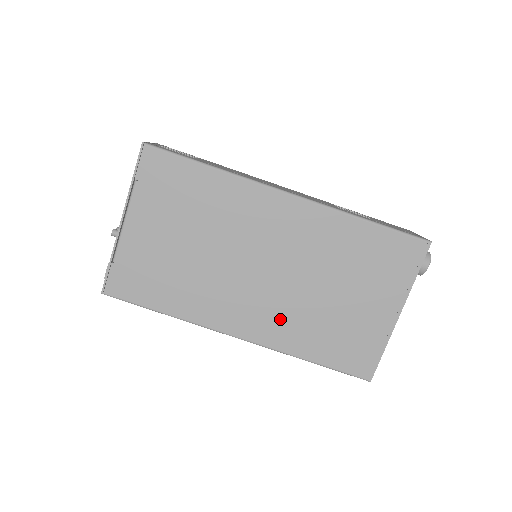
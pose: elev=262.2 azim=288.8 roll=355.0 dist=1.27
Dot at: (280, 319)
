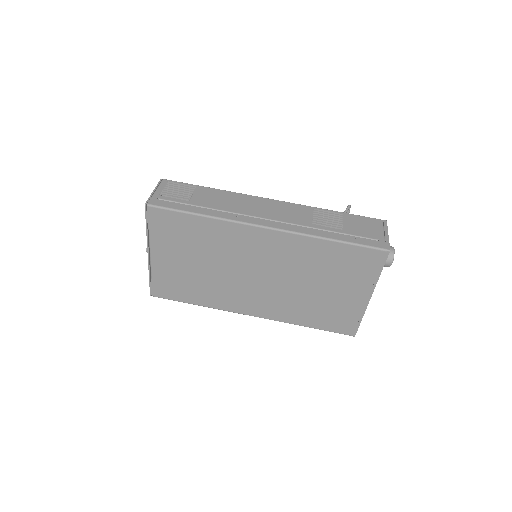
Dot at: (279, 304)
